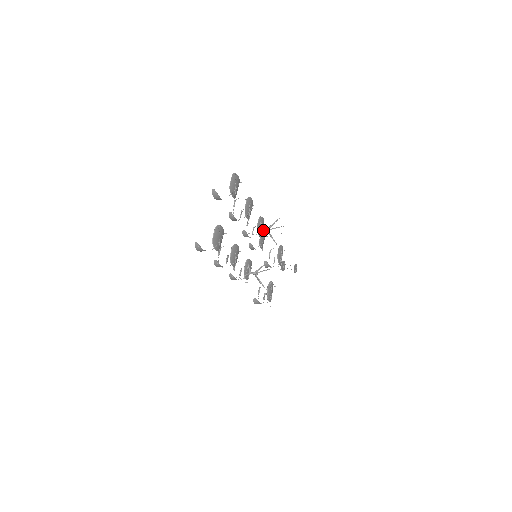
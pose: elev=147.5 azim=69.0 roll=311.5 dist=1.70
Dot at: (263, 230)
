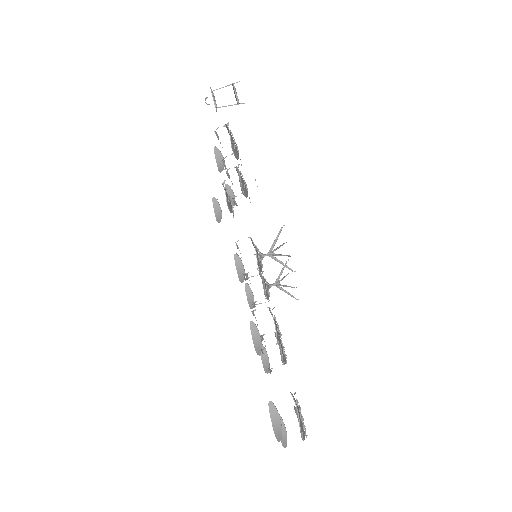
Dot at: occluded
